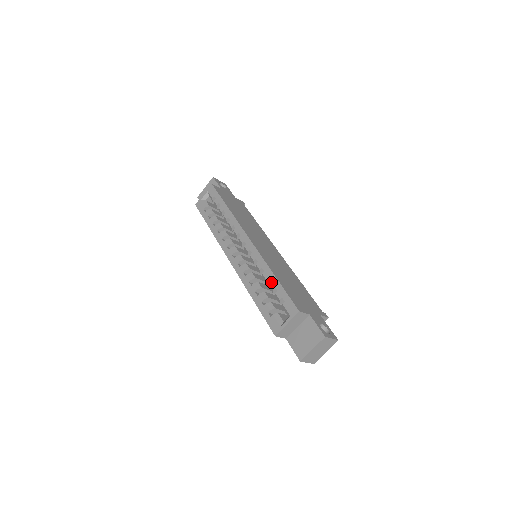
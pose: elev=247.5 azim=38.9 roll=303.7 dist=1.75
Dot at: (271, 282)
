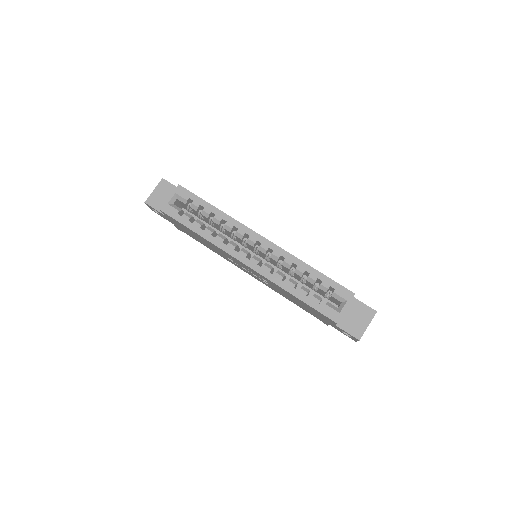
Dot at: (311, 274)
